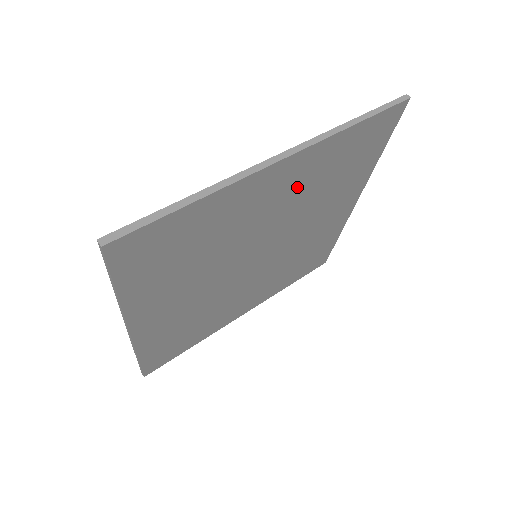
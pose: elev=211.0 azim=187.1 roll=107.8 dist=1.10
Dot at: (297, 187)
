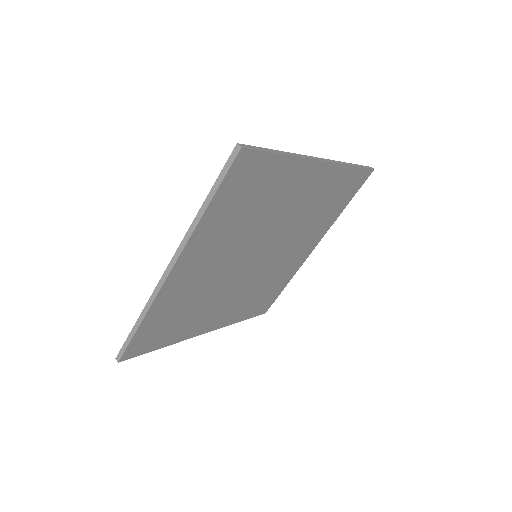
Dot at: (311, 197)
